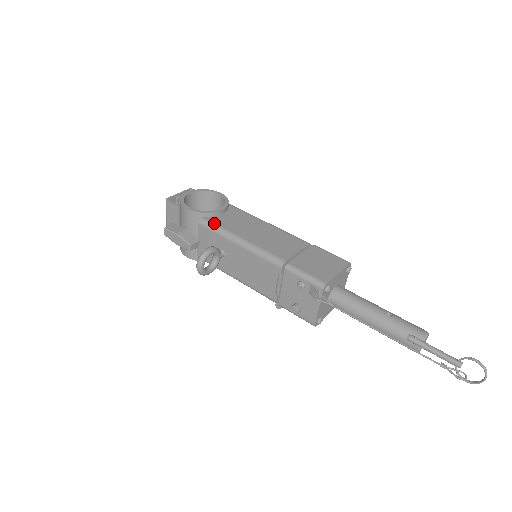
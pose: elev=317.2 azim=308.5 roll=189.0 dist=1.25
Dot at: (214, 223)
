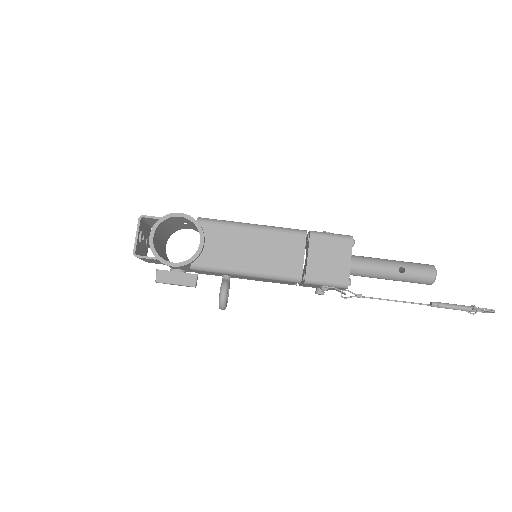
Dot at: (208, 265)
